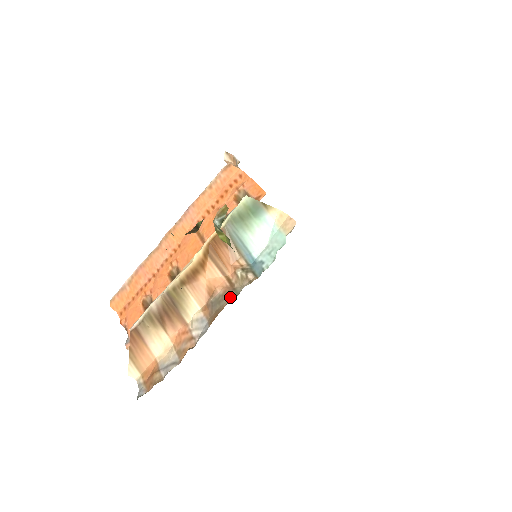
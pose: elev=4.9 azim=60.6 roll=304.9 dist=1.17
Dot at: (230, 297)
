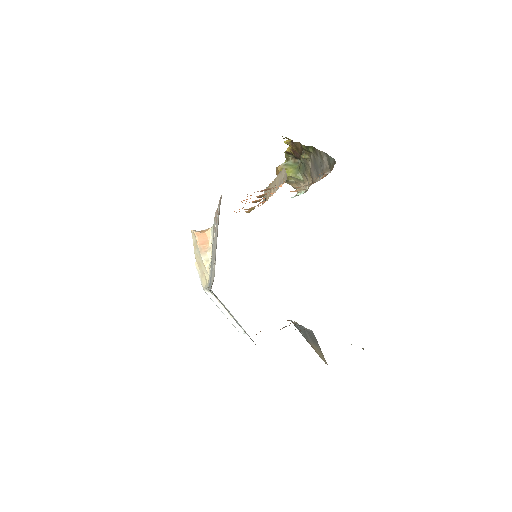
Dot at: occluded
